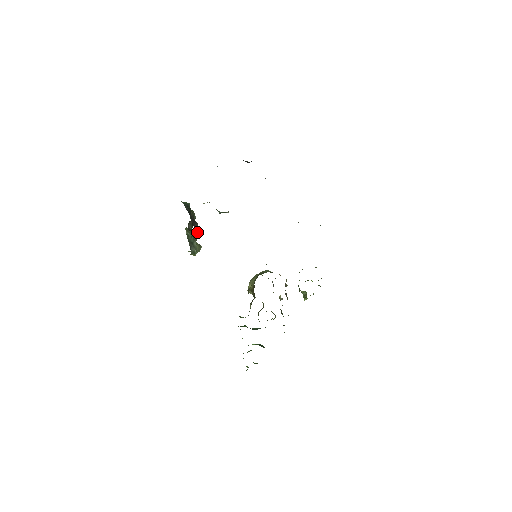
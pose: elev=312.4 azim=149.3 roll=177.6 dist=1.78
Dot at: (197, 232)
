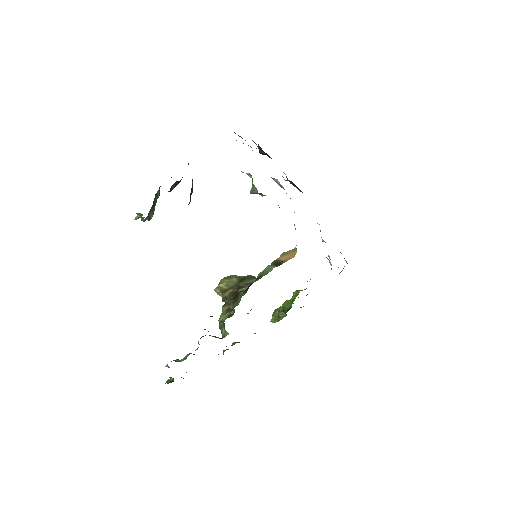
Dot at: (190, 198)
